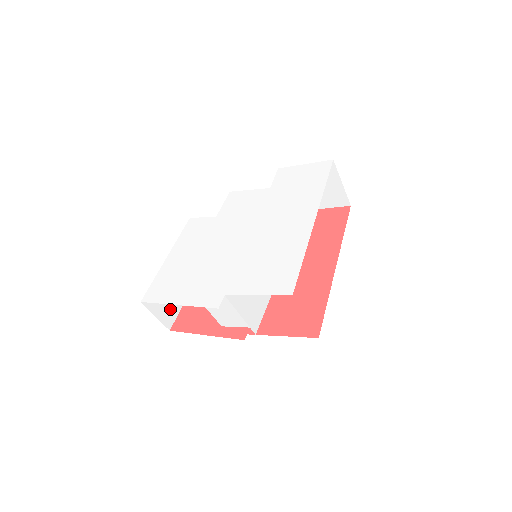
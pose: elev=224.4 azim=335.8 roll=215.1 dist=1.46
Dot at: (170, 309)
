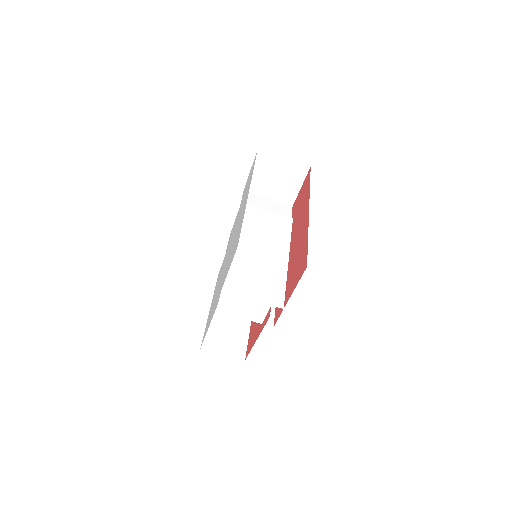
Dot at: (236, 344)
